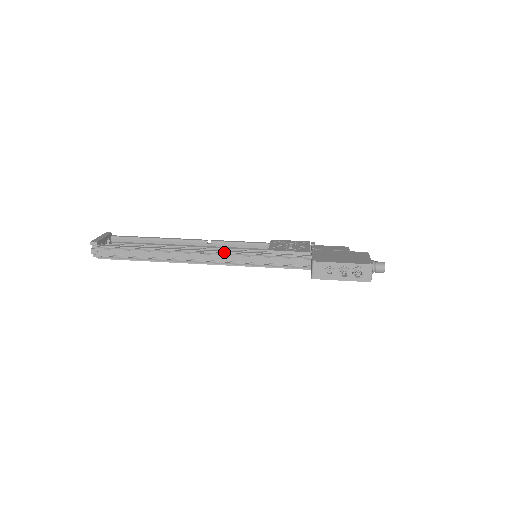
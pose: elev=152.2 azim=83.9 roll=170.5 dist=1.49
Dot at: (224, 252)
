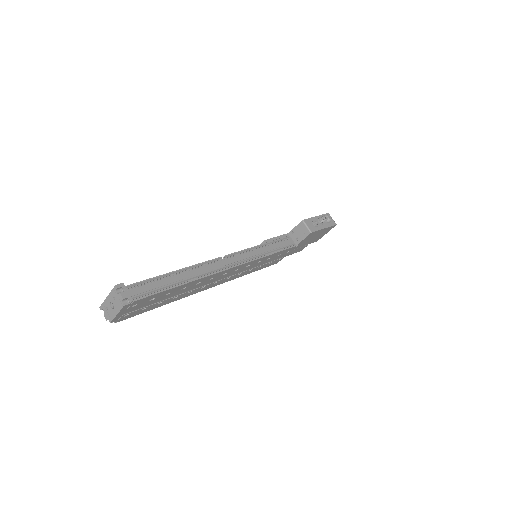
Dot at: (239, 252)
